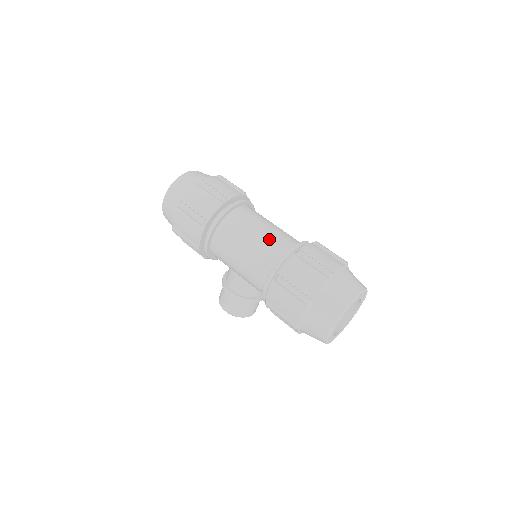
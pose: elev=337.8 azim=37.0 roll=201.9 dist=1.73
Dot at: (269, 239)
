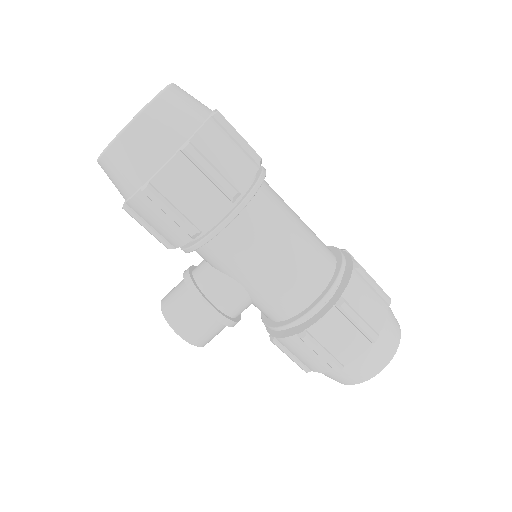
Dot at: (313, 240)
